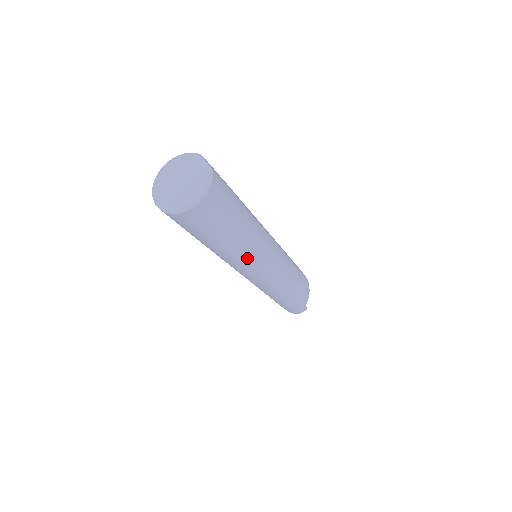
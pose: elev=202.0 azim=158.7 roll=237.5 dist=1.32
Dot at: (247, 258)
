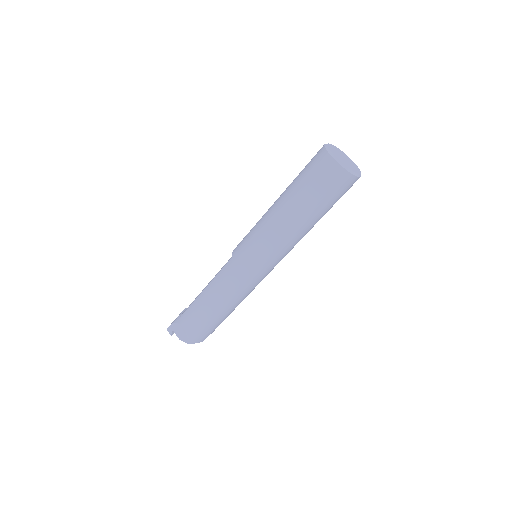
Dot at: (294, 244)
